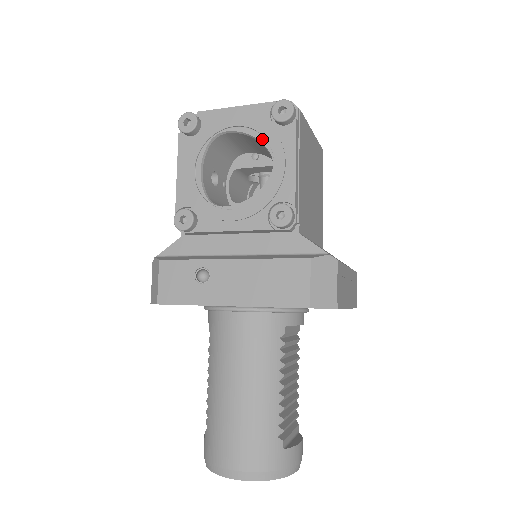
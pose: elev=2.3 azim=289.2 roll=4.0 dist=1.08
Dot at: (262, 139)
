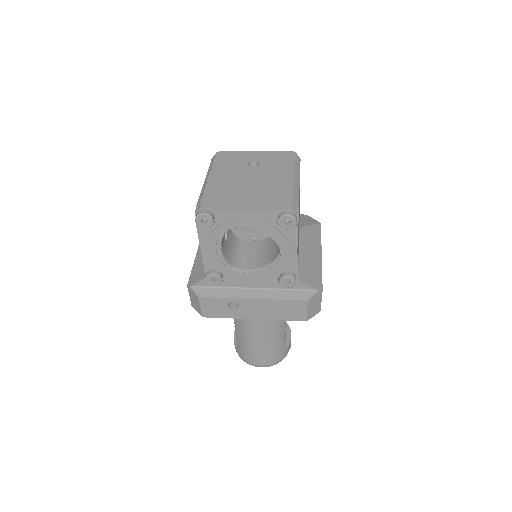
Dot at: (270, 235)
